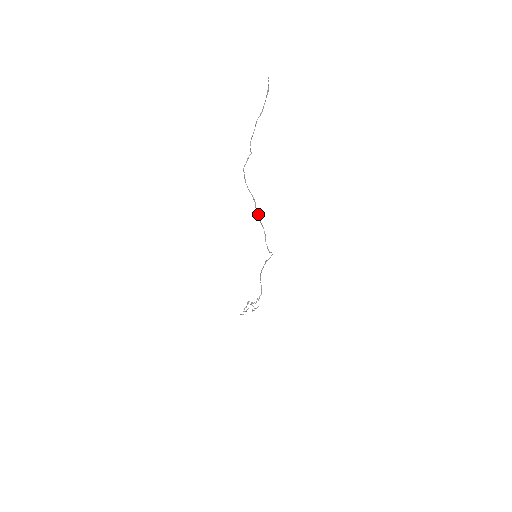
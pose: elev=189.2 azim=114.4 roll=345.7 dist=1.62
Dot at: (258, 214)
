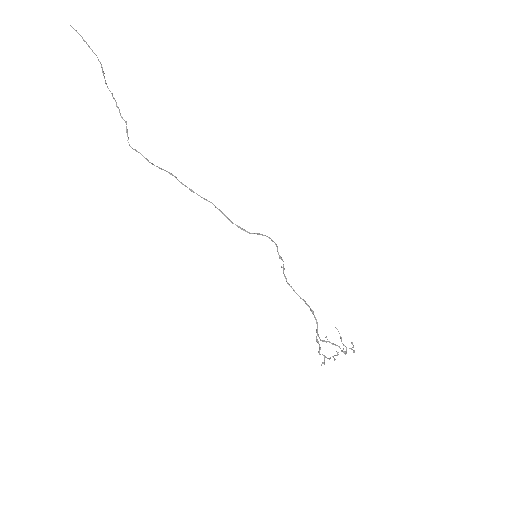
Dot at: (191, 190)
